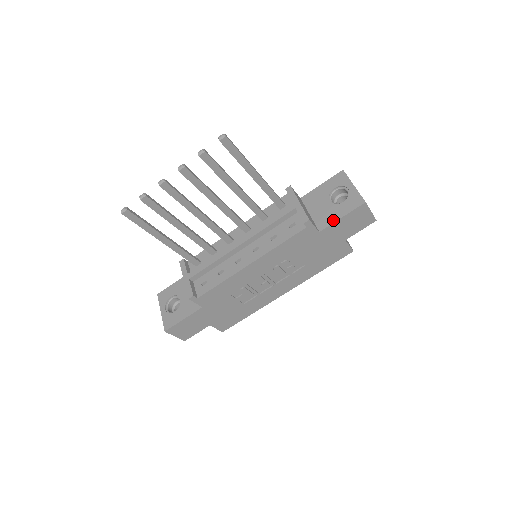
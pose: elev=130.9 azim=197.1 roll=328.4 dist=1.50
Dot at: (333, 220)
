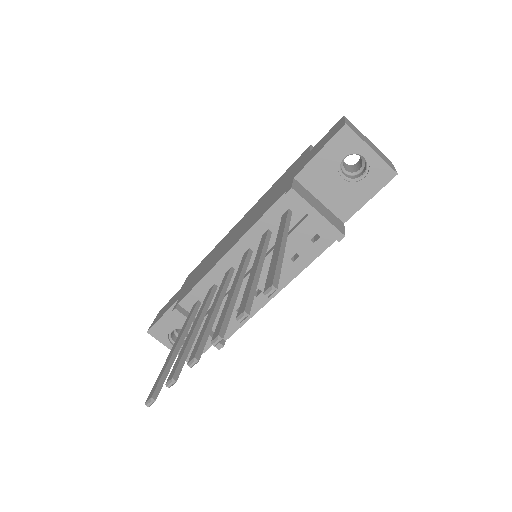
Dot at: (358, 206)
